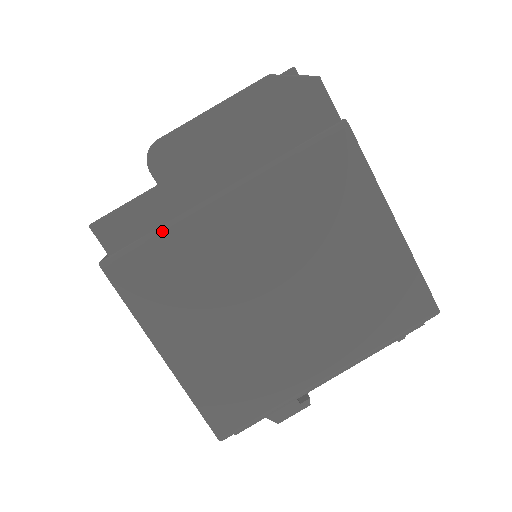
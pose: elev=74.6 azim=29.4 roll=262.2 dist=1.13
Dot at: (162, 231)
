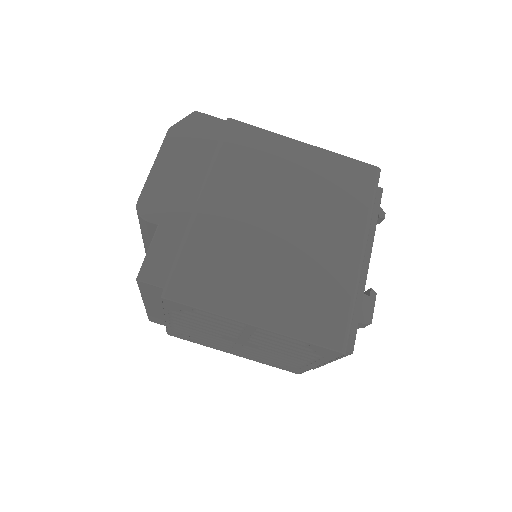
Dot at: (183, 247)
